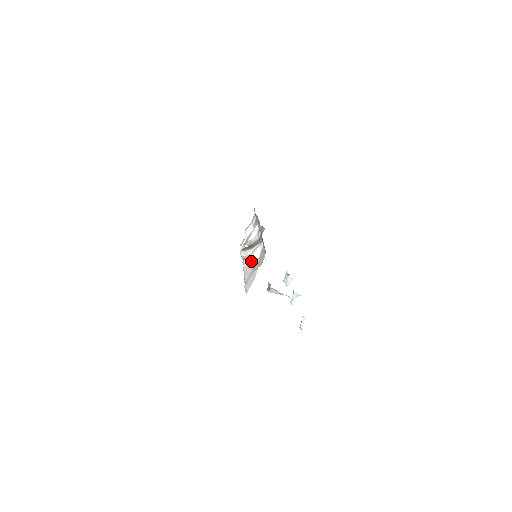
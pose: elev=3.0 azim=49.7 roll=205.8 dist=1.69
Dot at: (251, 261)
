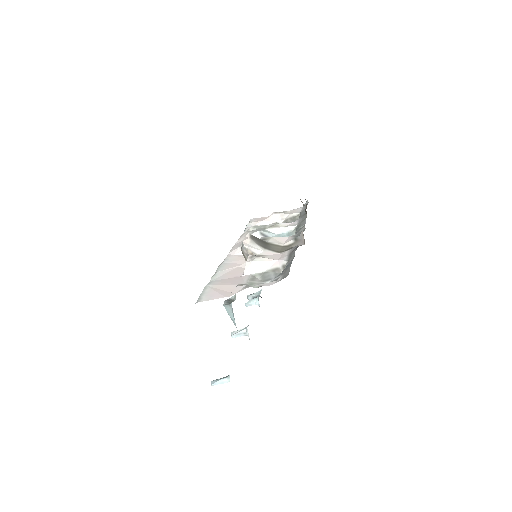
Dot at: (248, 264)
